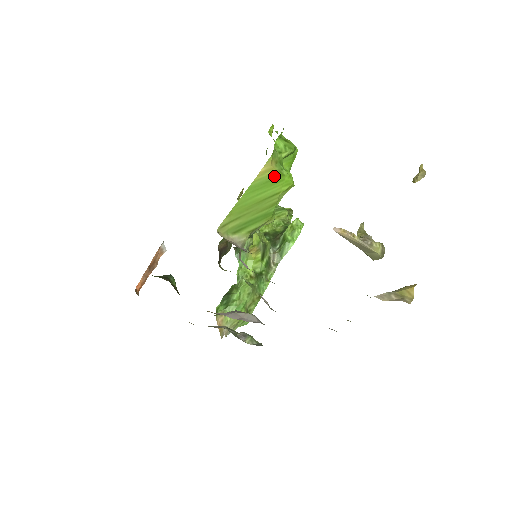
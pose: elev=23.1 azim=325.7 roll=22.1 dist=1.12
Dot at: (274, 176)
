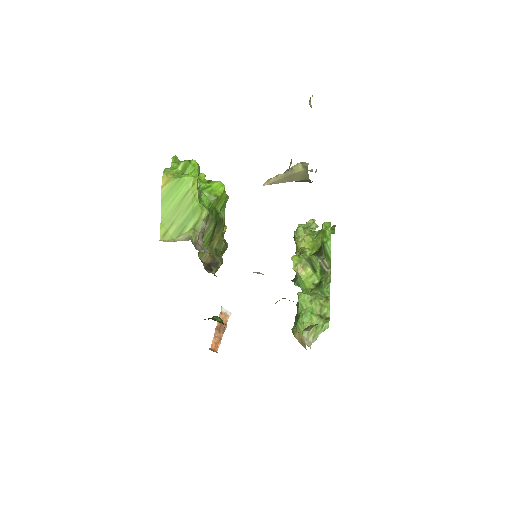
Dot at: (174, 182)
